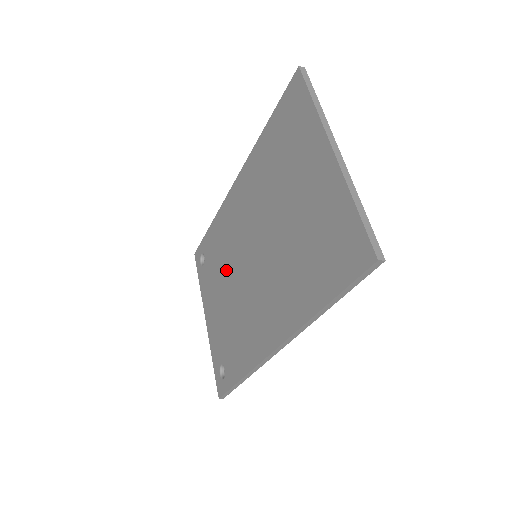
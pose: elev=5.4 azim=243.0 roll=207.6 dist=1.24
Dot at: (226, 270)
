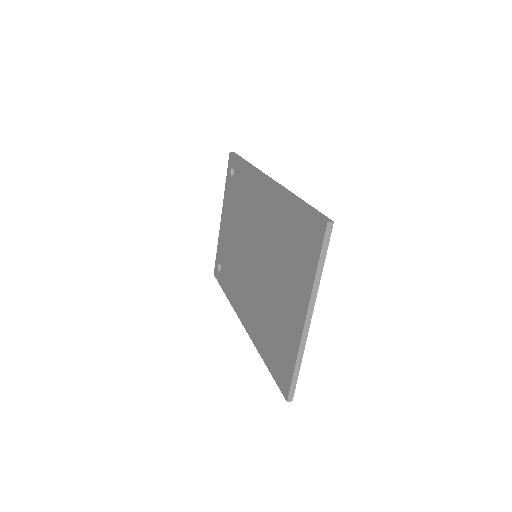
Dot at: (240, 222)
